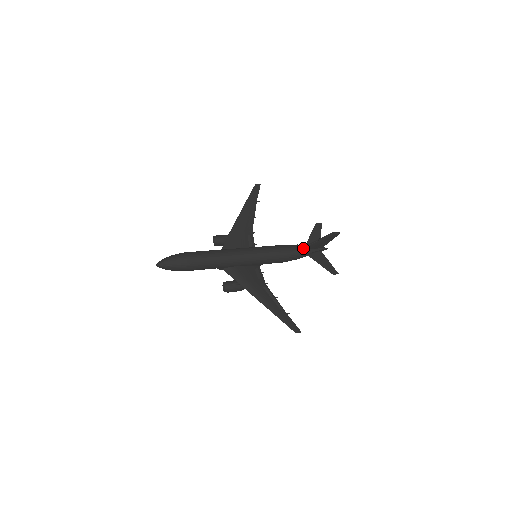
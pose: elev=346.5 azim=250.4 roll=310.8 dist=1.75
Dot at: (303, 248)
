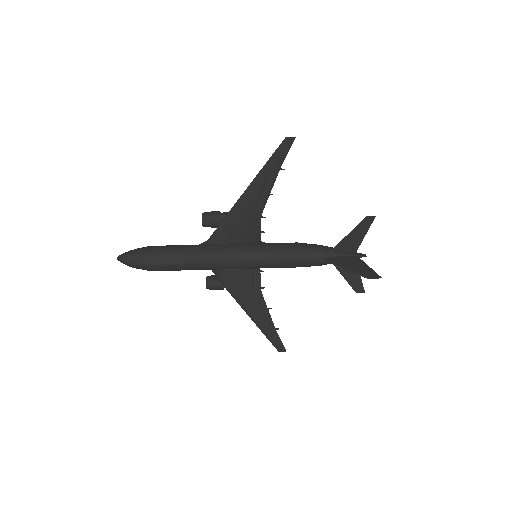
Dot at: (325, 261)
